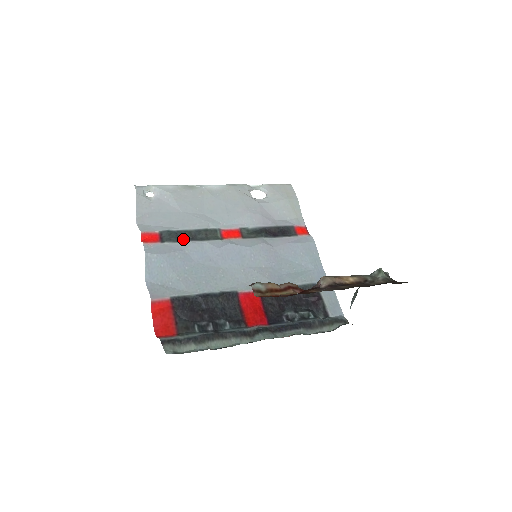
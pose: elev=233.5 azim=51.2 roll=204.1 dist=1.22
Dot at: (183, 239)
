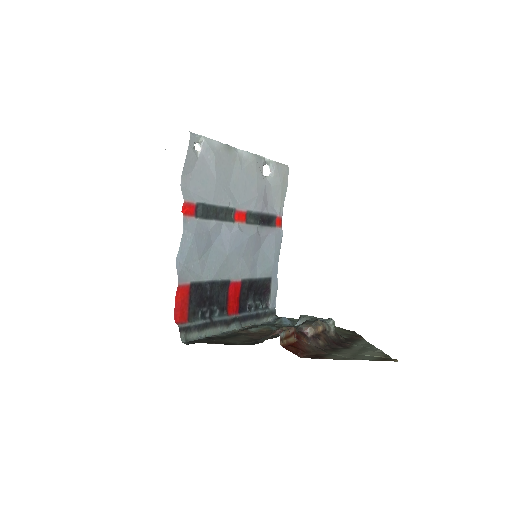
Dot at: (211, 216)
